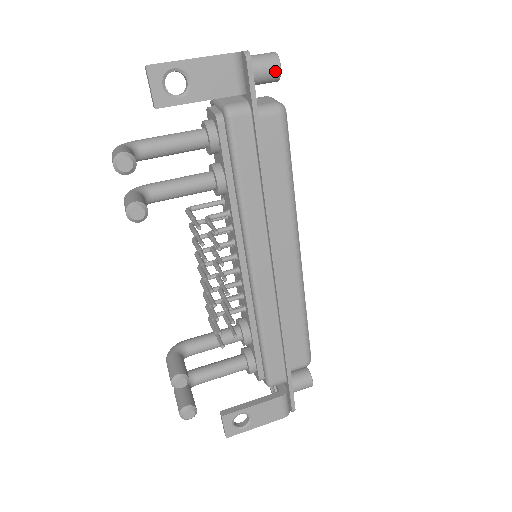
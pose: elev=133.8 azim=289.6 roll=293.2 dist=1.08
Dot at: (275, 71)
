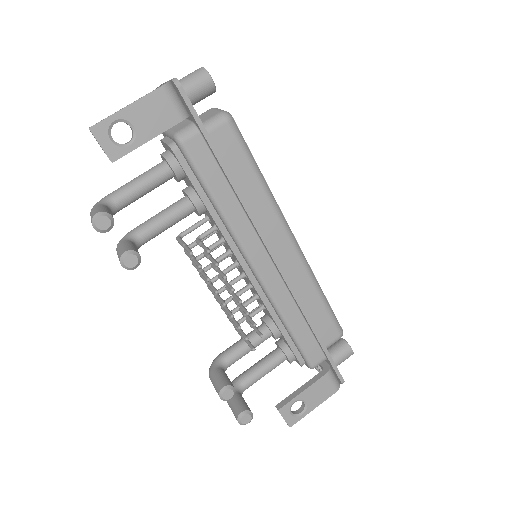
Dot at: (208, 85)
